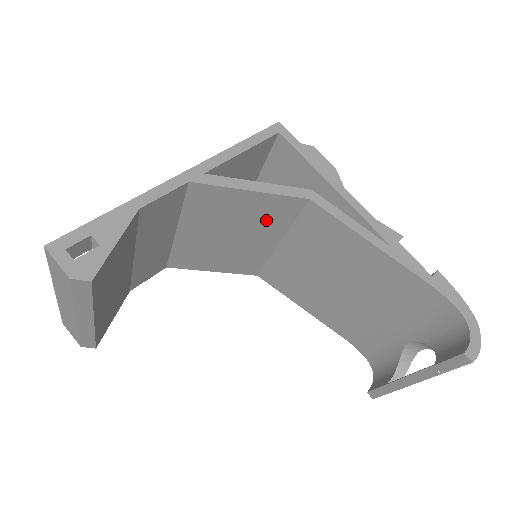
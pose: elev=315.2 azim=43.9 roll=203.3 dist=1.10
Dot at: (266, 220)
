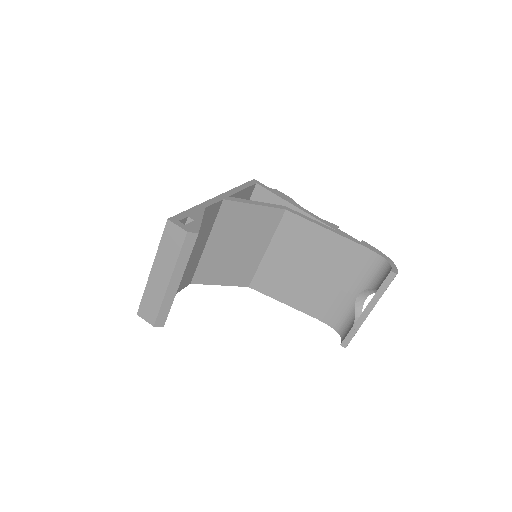
Dot at: (261, 229)
